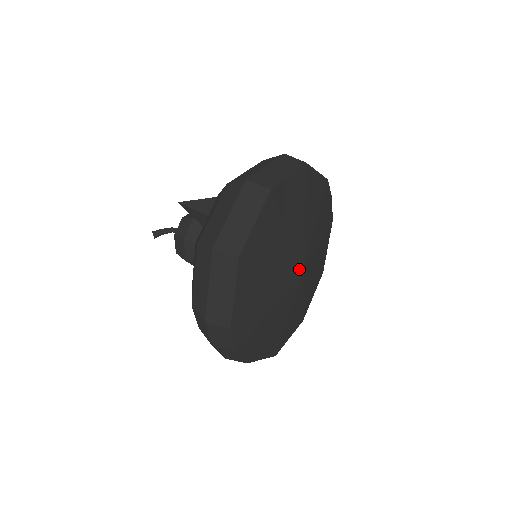
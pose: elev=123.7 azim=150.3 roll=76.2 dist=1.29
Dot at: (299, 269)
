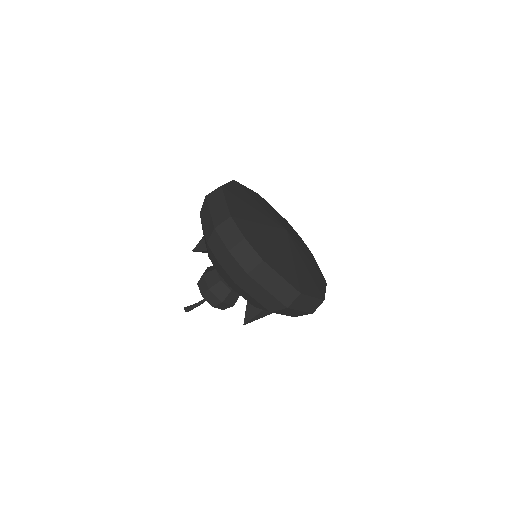
Dot at: (280, 226)
